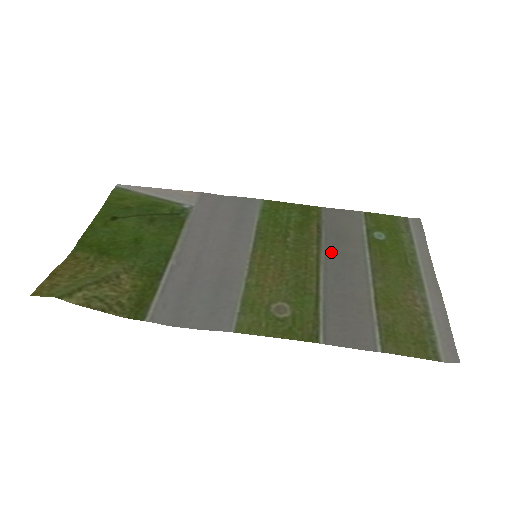
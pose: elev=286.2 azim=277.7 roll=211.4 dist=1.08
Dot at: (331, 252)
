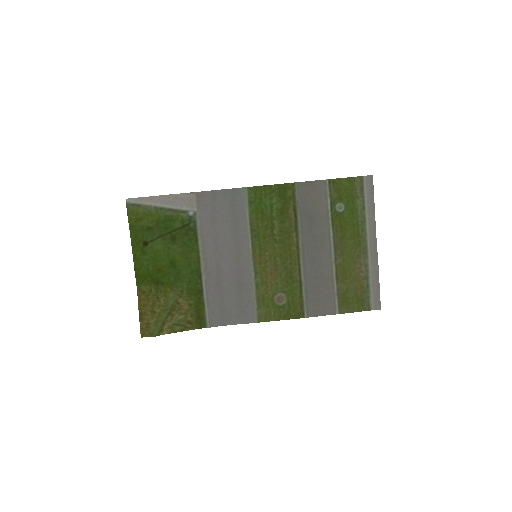
Dot at: (306, 237)
